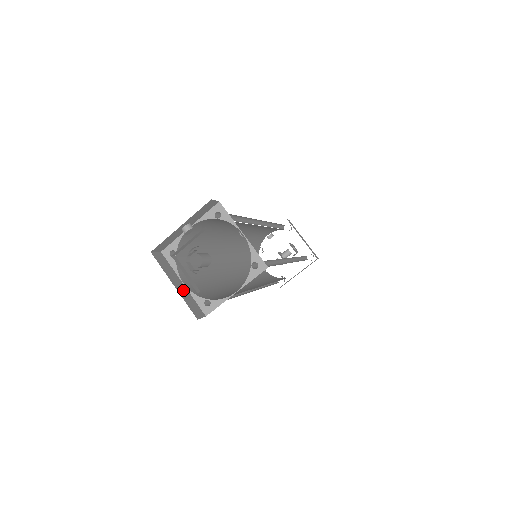
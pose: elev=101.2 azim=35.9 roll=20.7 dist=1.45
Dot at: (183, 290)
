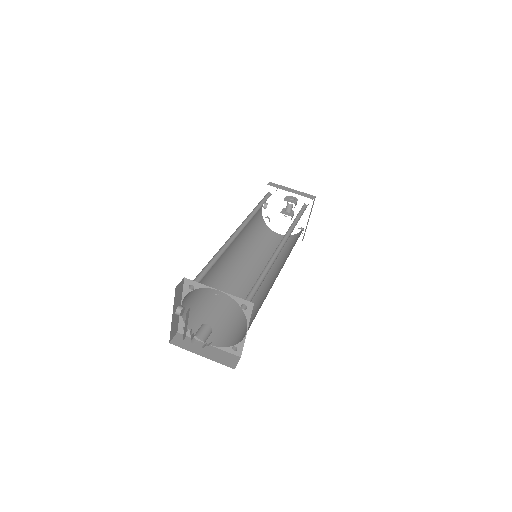
Dot at: occluded
